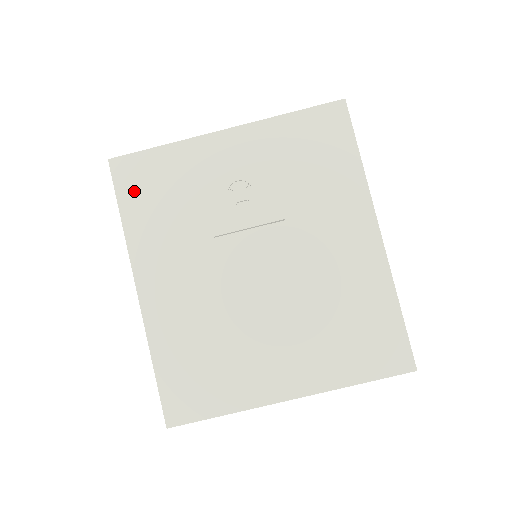
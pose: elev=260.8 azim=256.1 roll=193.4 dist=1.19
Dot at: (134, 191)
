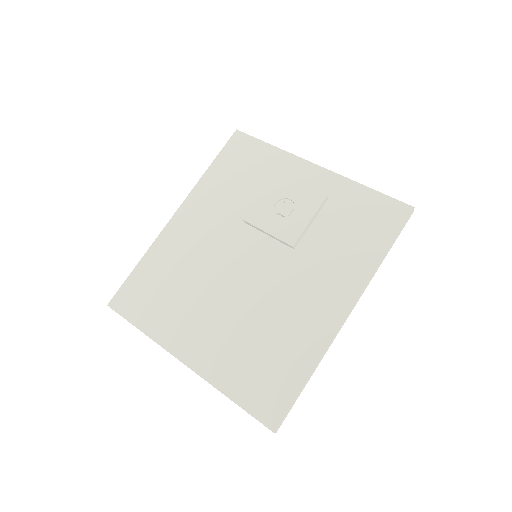
Dot at: (231, 158)
